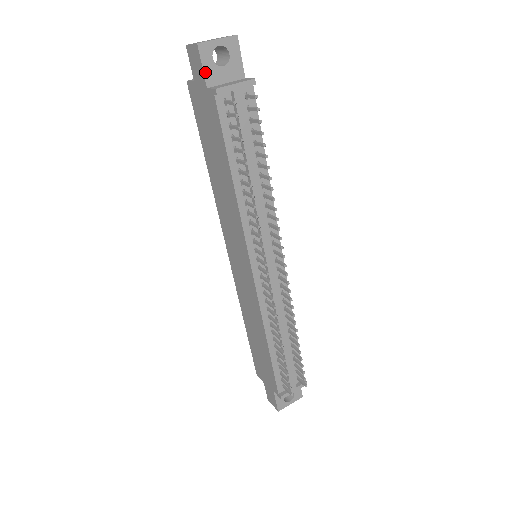
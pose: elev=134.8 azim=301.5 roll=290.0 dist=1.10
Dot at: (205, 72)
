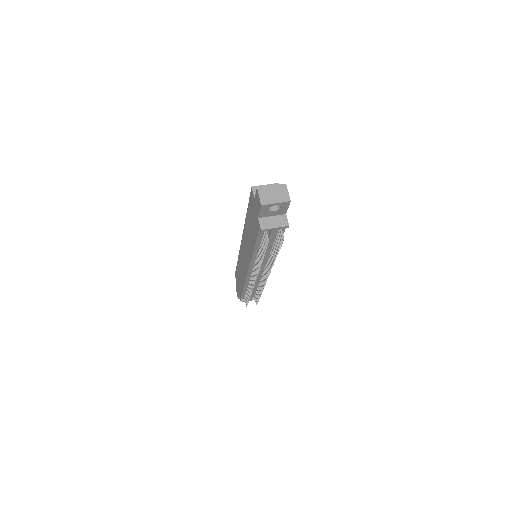
Dot at: (260, 213)
